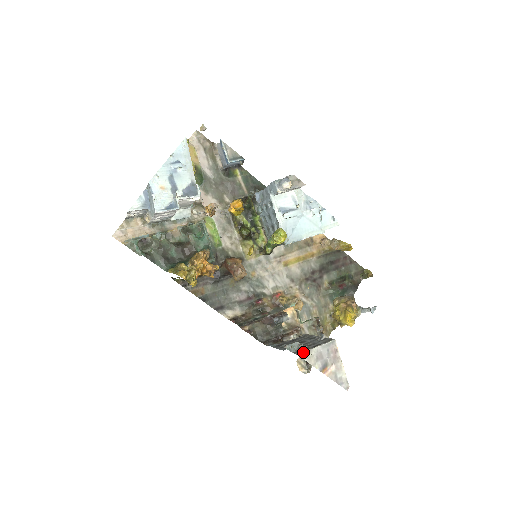
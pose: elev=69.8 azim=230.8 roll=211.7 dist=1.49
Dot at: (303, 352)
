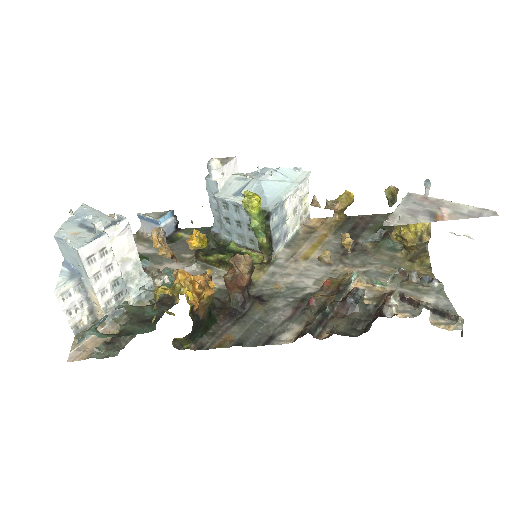
Dot at: (385, 221)
